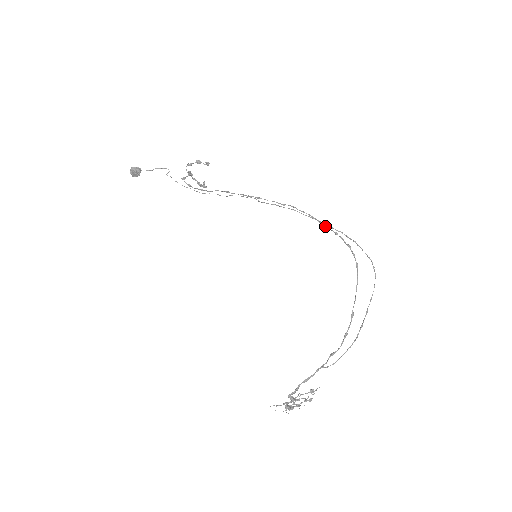
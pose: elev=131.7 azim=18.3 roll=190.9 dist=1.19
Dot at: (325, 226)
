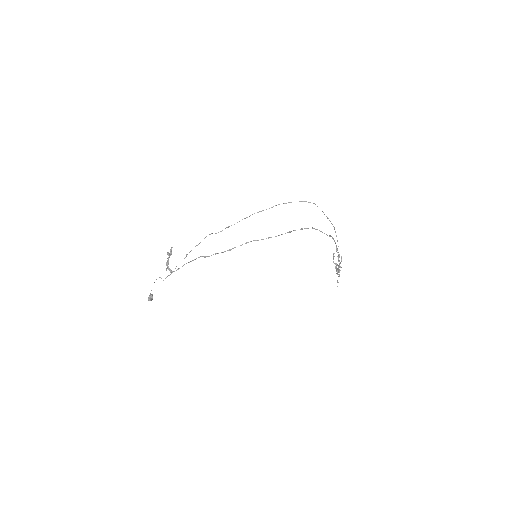
Dot at: occluded
